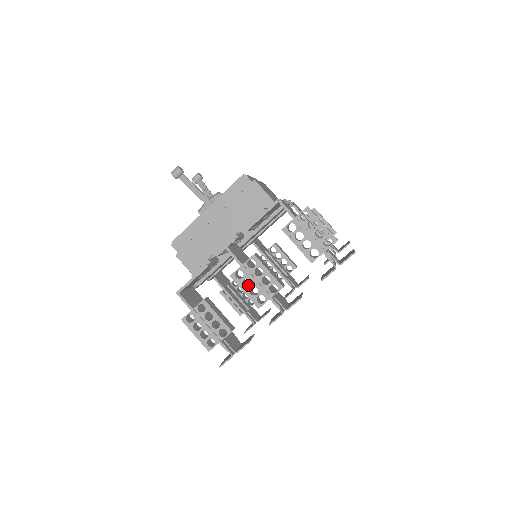
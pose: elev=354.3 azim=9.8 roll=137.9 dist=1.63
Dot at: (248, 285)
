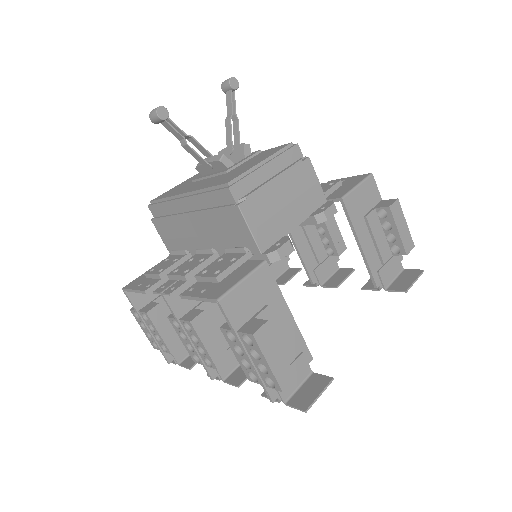
Dot at: occluded
